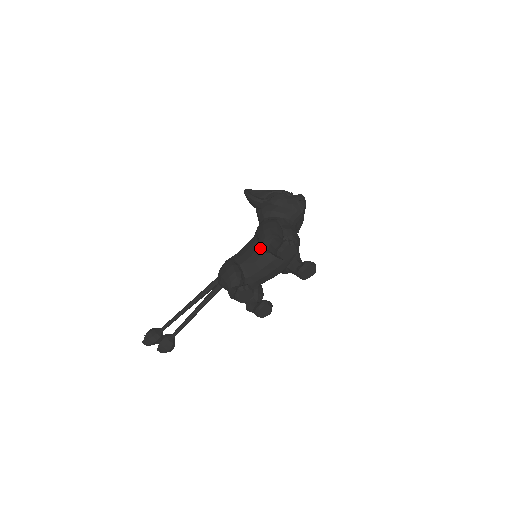
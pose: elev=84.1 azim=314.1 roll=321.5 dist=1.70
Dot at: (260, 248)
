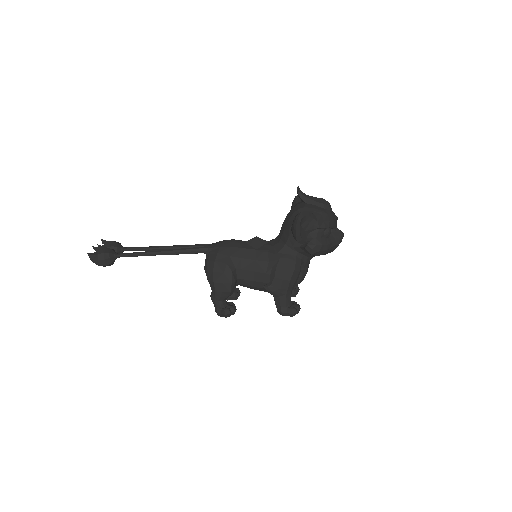
Dot at: (268, 292)
